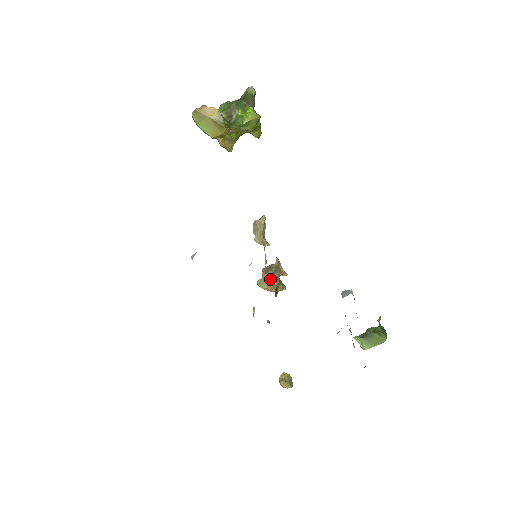
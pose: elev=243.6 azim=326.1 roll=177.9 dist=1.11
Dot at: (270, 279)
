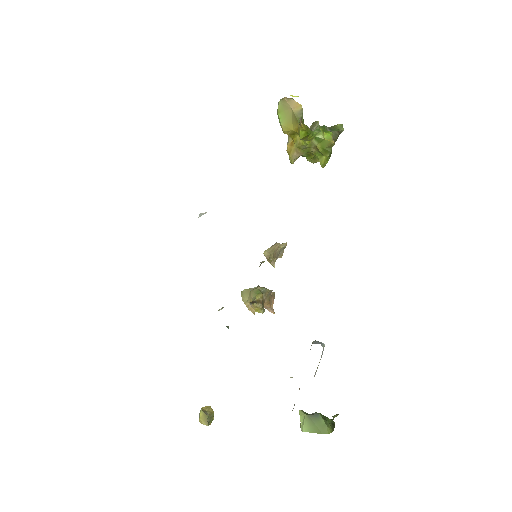
Dot at: (255, 292)
